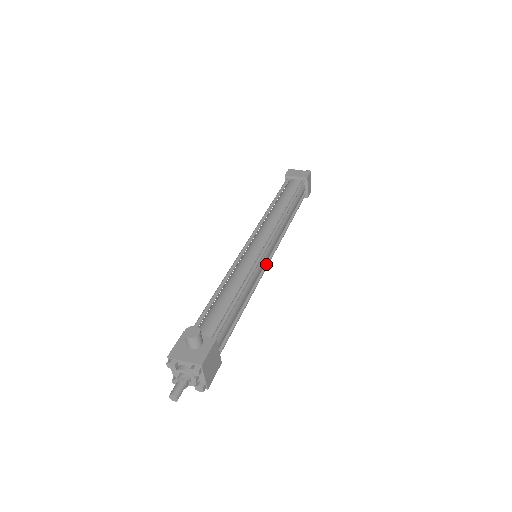
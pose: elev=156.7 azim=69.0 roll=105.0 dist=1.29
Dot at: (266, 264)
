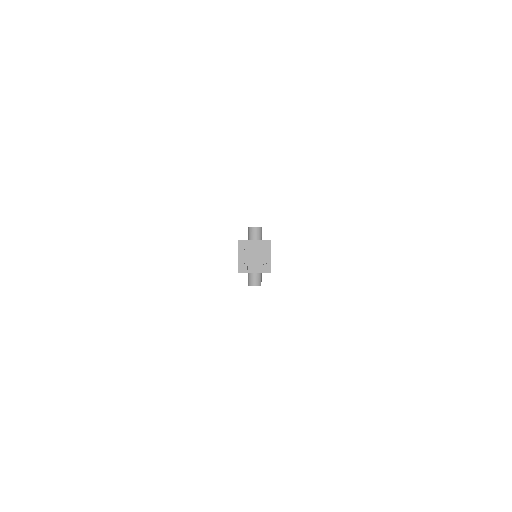
Dot at: occluded
